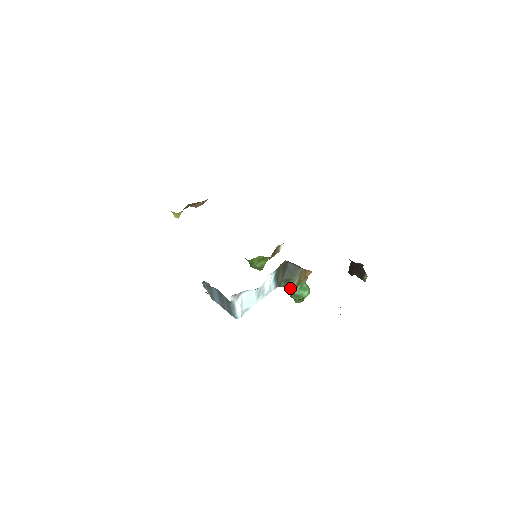
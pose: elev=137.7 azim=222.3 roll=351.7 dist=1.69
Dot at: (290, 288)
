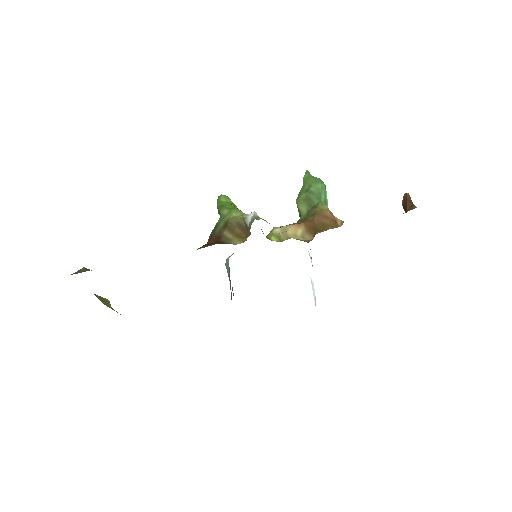
Dot at: occluded
